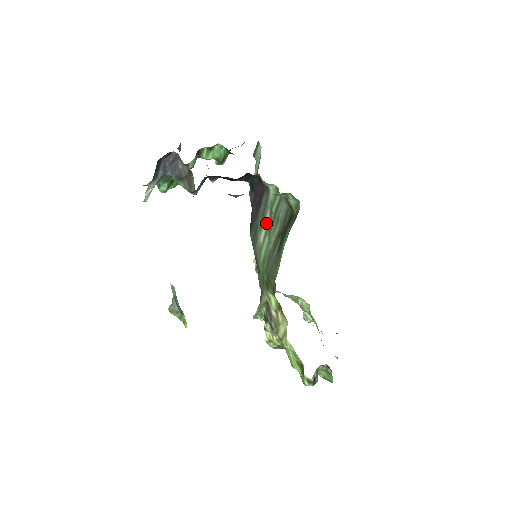
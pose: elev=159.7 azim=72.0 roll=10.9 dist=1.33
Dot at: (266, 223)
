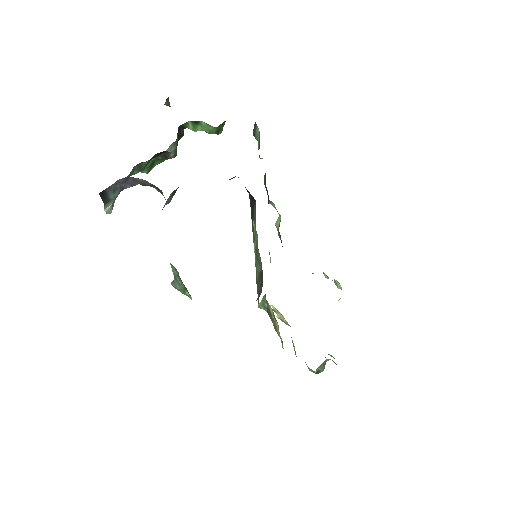
Dot at: occluded
